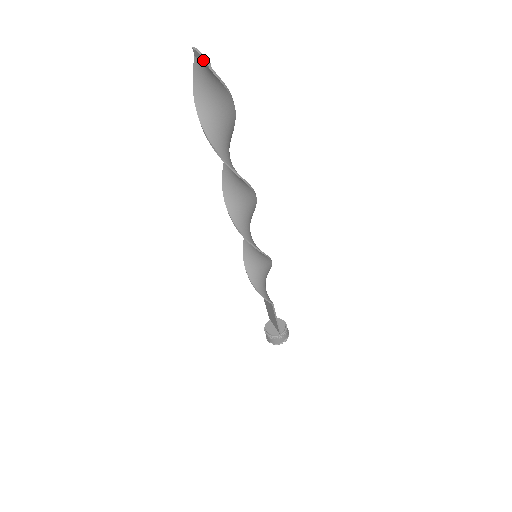
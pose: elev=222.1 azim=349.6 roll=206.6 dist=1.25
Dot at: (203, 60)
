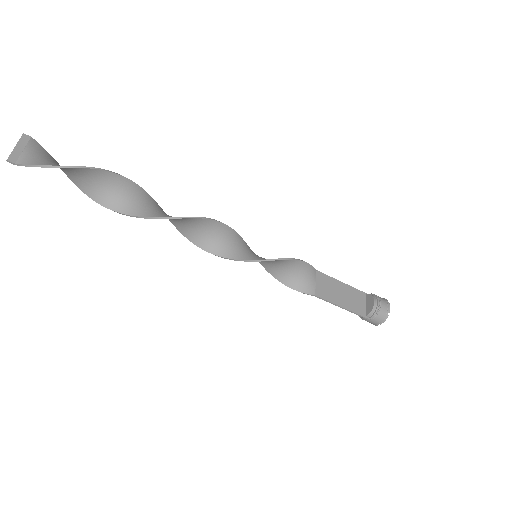
Dot at: (15, 154)
